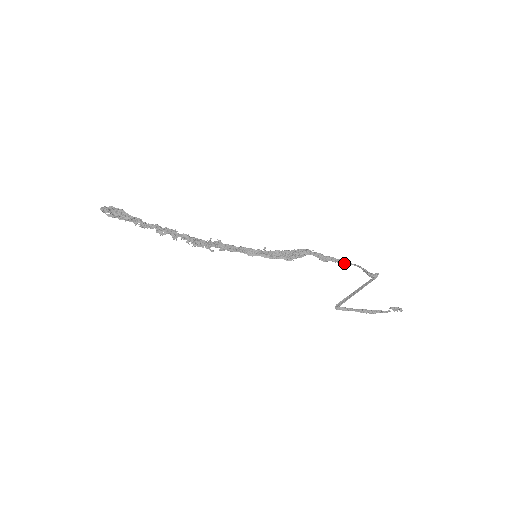
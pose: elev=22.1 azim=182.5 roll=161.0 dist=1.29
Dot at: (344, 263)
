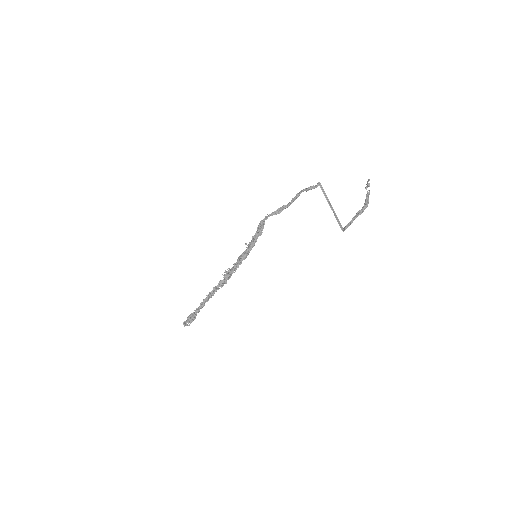
Dot at: (293, 201)
